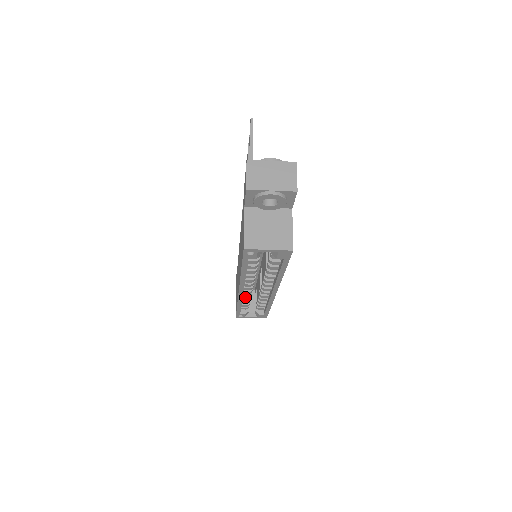
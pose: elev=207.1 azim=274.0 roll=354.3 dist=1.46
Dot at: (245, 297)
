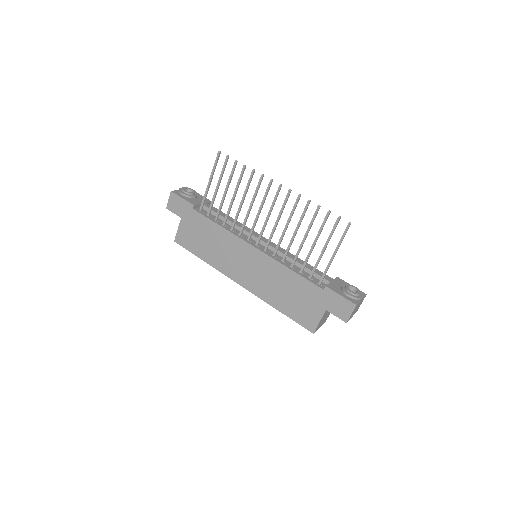
Dot at: occluded
